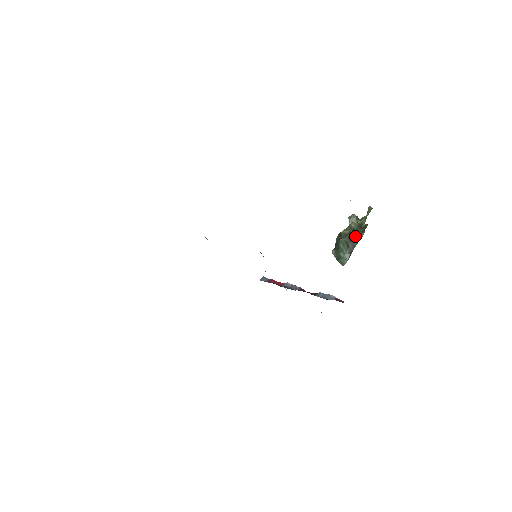
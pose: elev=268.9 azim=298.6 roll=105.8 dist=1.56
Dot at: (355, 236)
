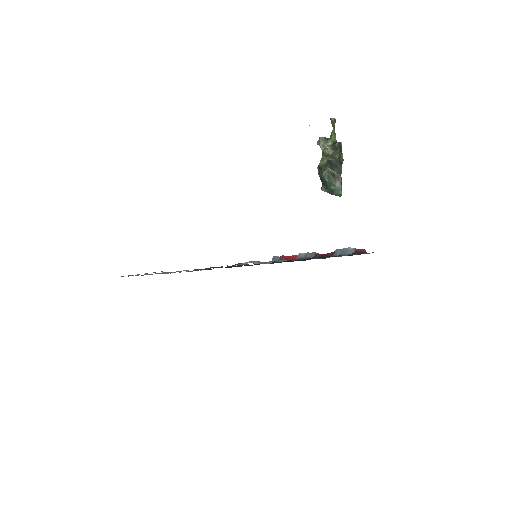
Dot at: (335, 162)
